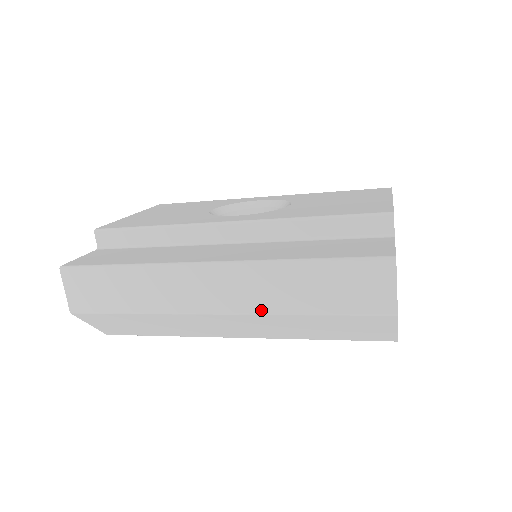
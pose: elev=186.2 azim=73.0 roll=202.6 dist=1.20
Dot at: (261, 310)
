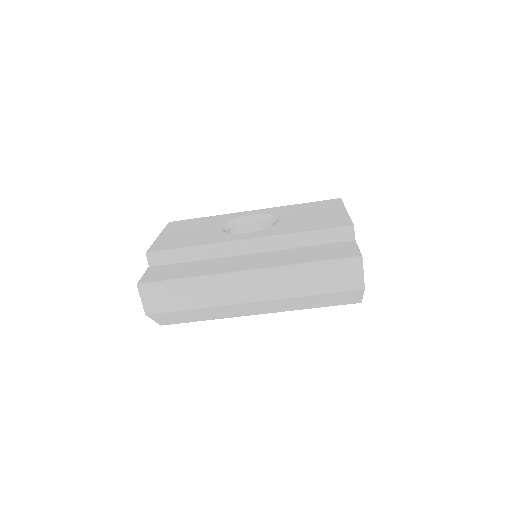
Dot at: (282, 296)
